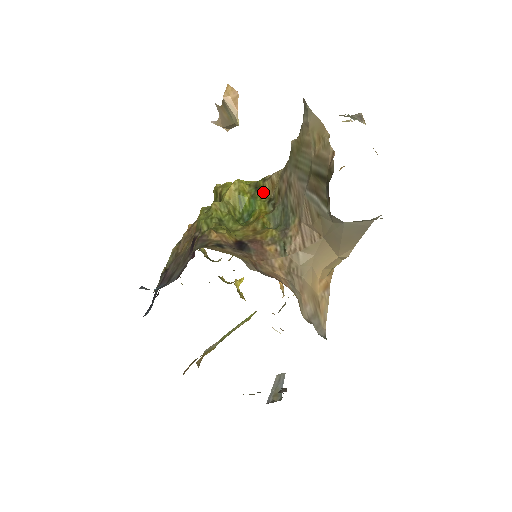
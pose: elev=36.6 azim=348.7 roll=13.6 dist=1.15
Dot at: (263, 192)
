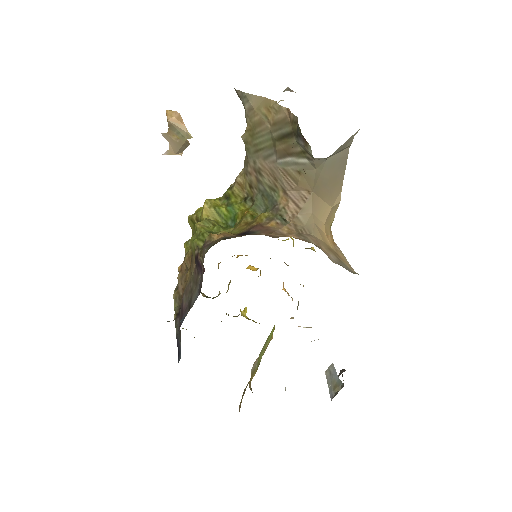
Dot at: (235, 197)
